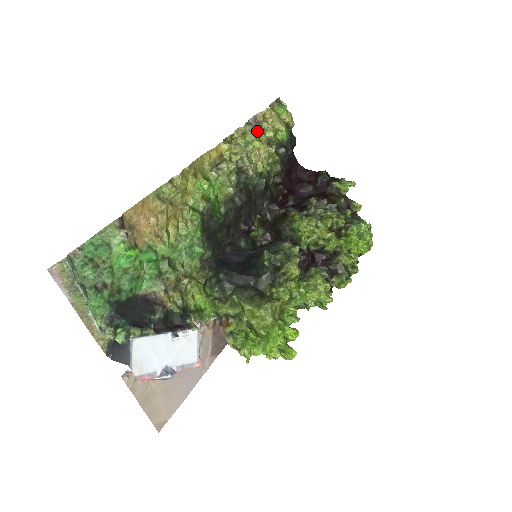
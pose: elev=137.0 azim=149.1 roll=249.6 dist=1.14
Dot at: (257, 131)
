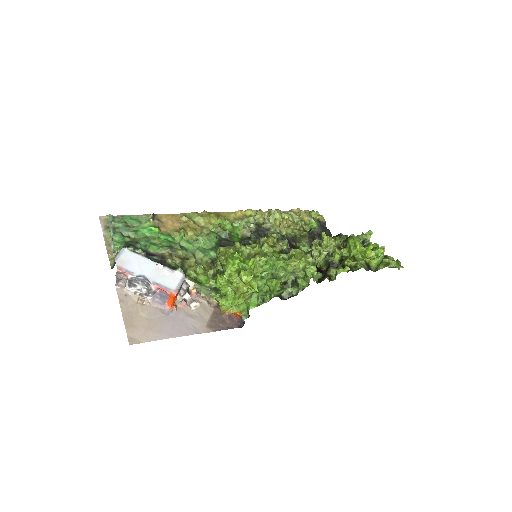
Dot at: (282, 213)
